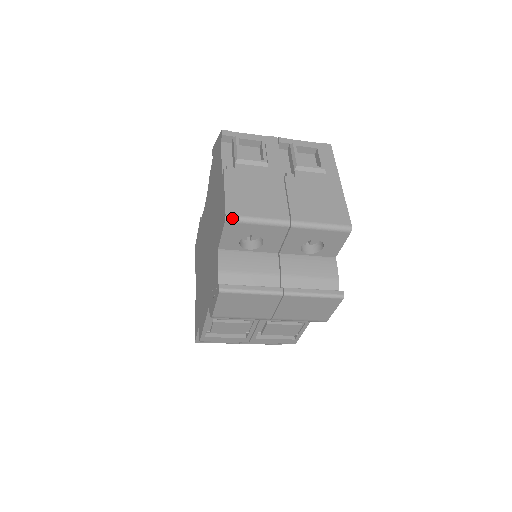
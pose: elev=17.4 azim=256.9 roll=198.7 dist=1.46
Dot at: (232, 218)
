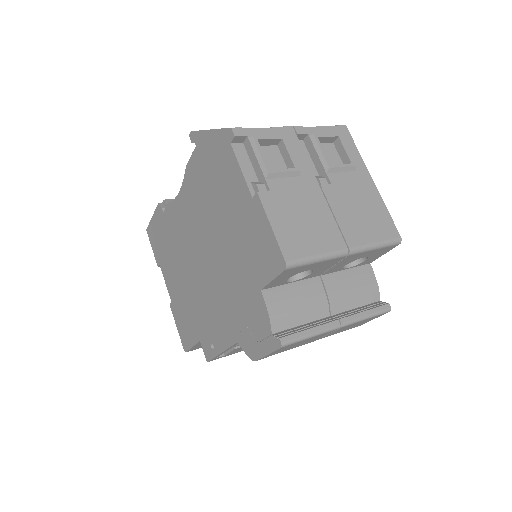
Dot at: (293, 264)
